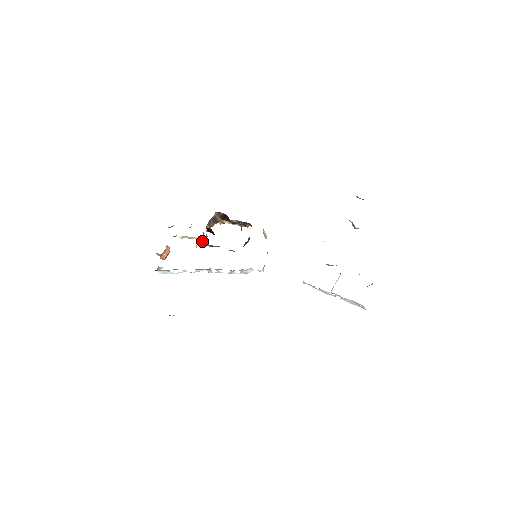
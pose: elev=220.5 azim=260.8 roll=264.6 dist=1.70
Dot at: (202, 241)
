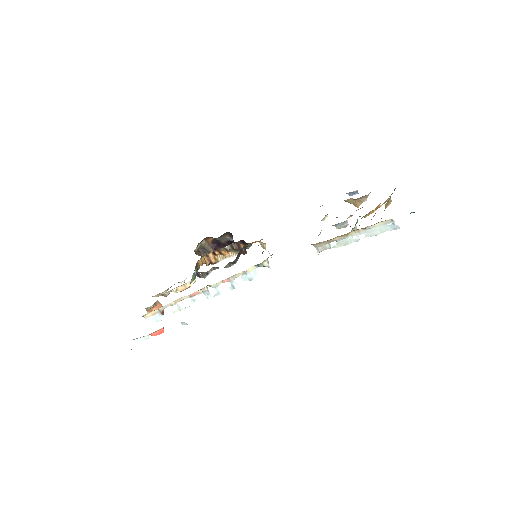
Dot at: (195, 275)
